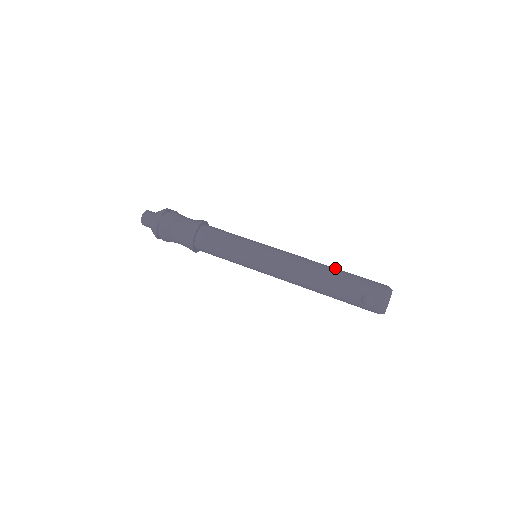
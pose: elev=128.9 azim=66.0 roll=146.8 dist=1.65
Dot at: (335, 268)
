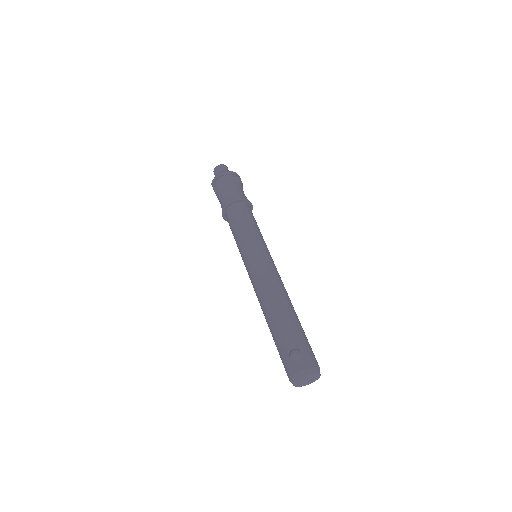
Dot at: occluded
